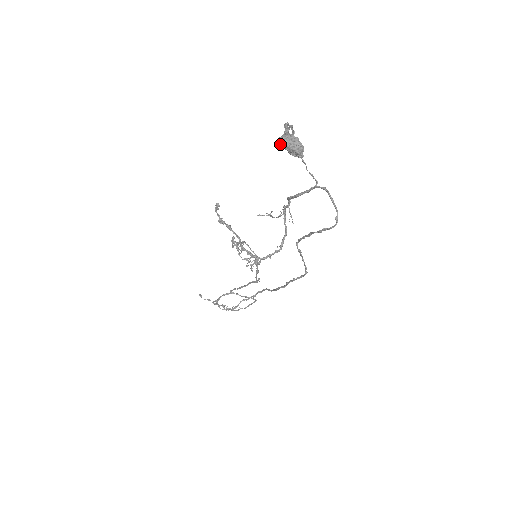
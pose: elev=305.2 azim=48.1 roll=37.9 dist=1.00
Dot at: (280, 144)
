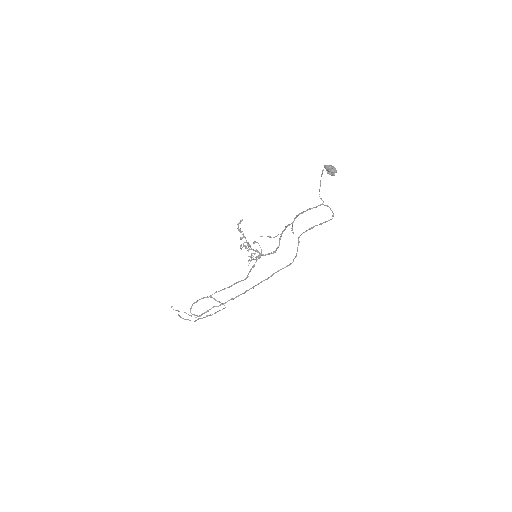
Dot at: (326, 168)
